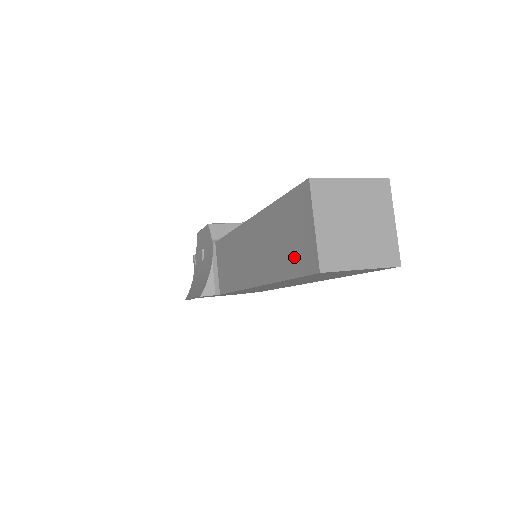
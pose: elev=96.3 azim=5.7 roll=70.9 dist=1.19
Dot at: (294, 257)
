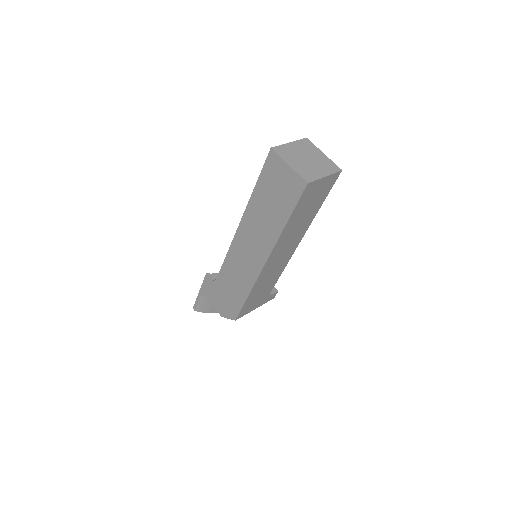
Dot at: occluded
